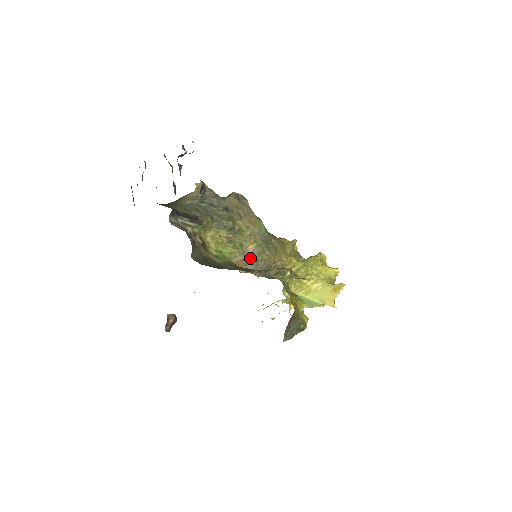
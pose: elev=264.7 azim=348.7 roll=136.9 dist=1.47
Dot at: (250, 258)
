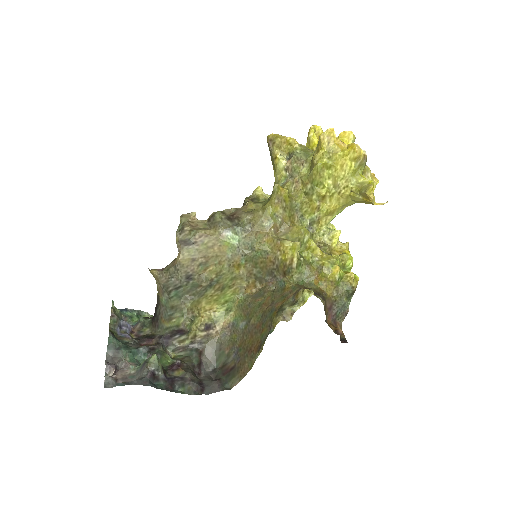
Dot at: (252, 276)
